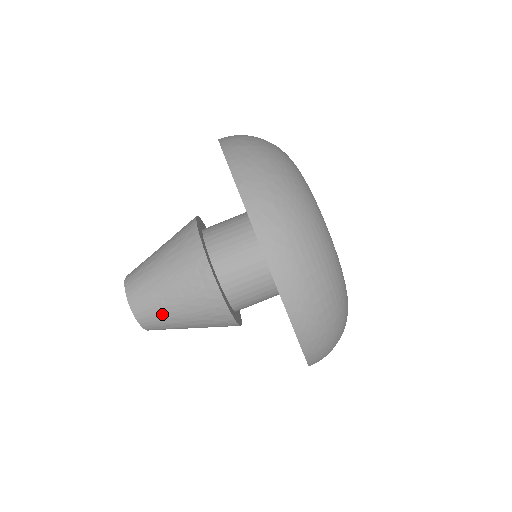
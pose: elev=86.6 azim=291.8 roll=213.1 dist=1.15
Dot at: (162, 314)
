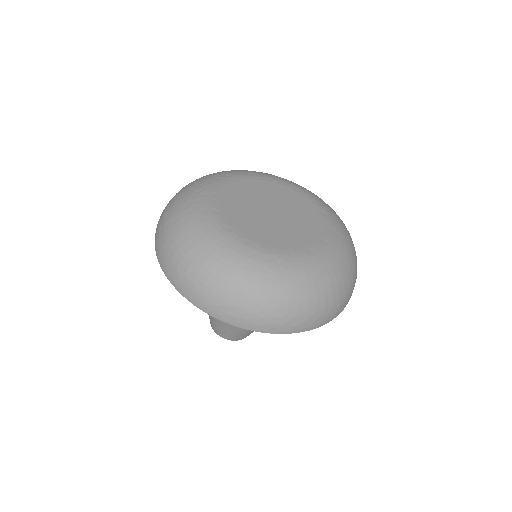
Dot at: occluded
